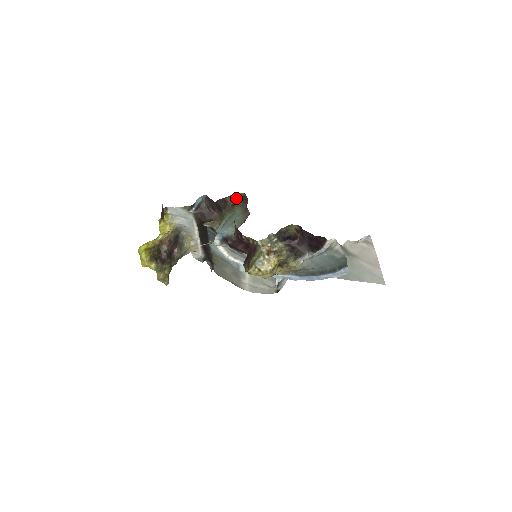
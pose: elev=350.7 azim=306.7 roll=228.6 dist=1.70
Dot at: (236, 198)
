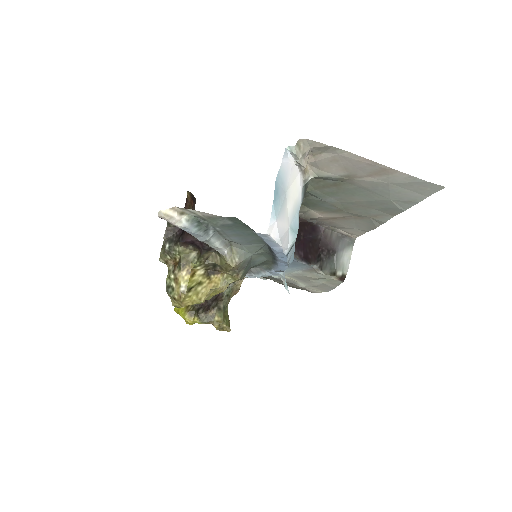
Dot at: (191, 202)
